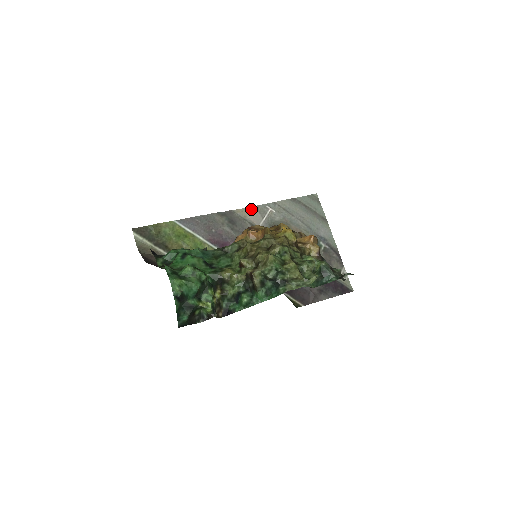
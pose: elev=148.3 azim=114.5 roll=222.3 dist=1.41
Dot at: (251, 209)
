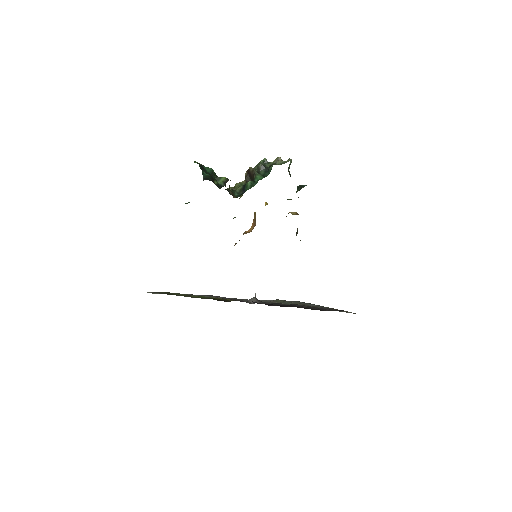
Dot at: occluded
